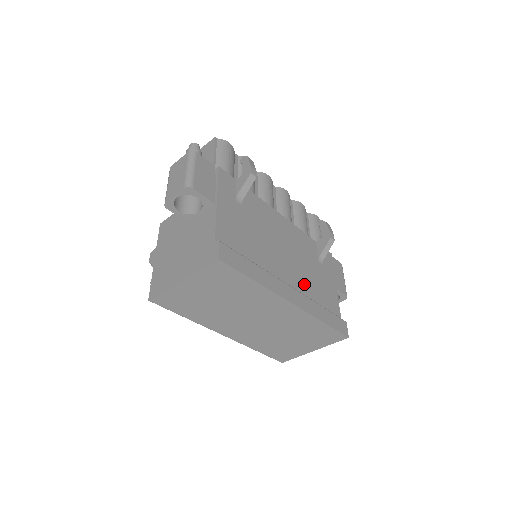
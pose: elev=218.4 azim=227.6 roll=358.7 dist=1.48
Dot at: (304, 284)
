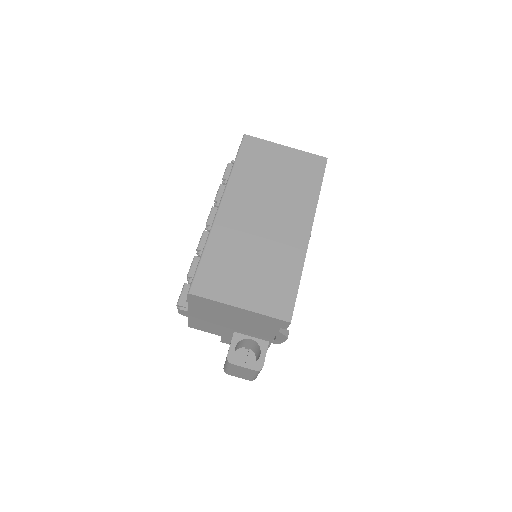
Dot at: occluded
